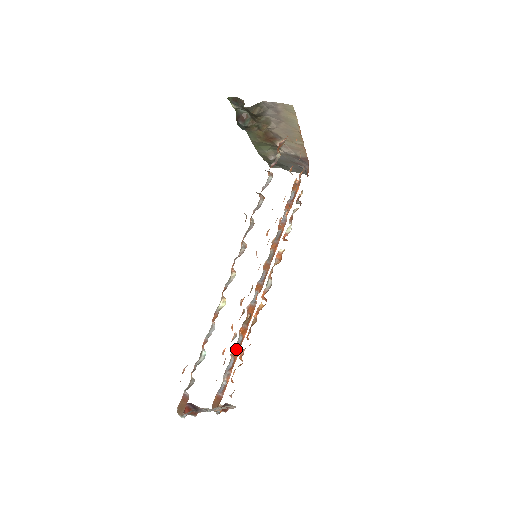
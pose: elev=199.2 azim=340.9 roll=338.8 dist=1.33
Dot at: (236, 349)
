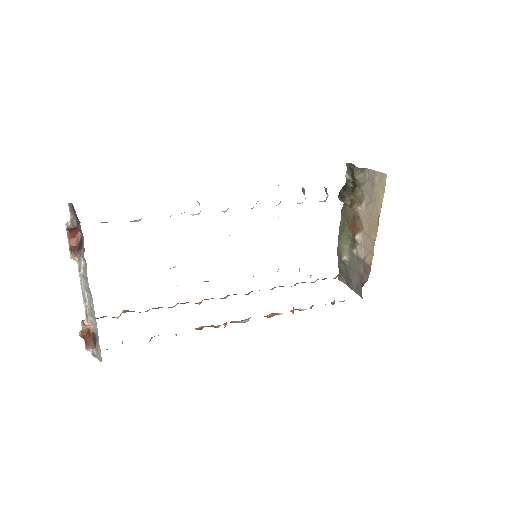
Dot at: (159, 307)
